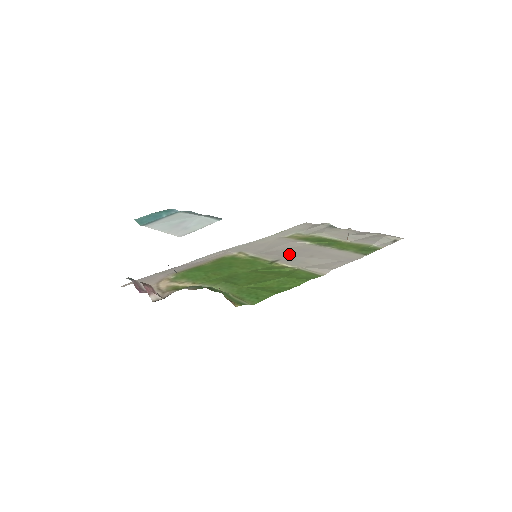
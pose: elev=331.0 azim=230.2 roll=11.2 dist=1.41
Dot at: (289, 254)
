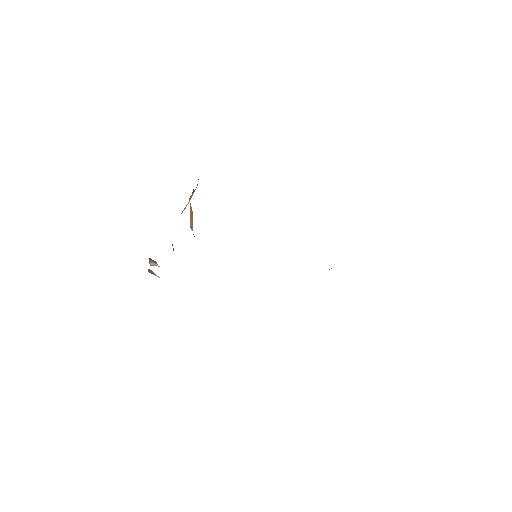
Dot at: occluded
